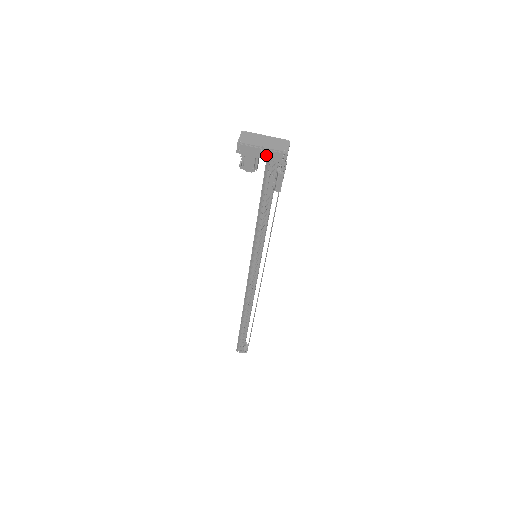
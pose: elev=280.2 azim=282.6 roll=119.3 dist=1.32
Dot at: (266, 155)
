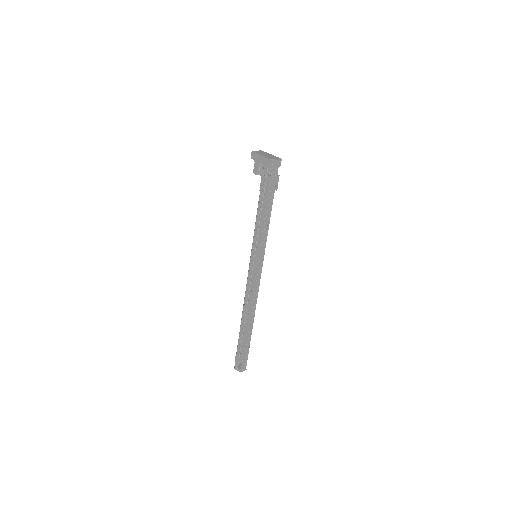
Dot at: (263, 161)
